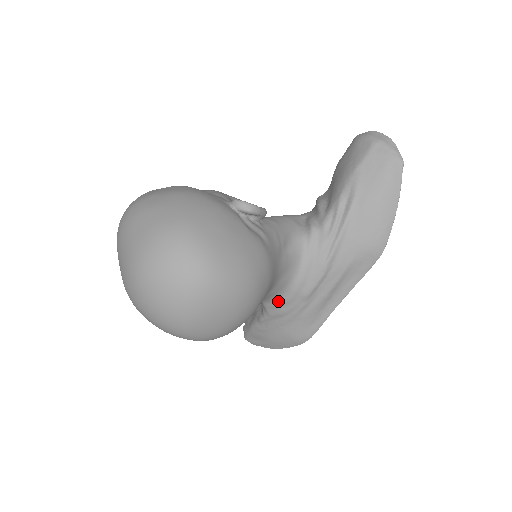
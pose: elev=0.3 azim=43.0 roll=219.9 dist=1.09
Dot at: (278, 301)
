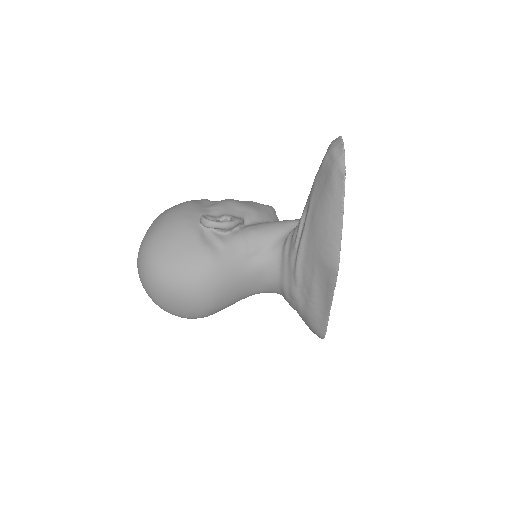
Dot at: (283, 296)
